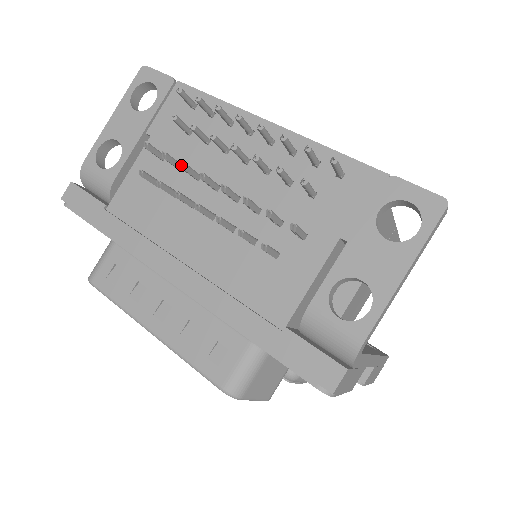
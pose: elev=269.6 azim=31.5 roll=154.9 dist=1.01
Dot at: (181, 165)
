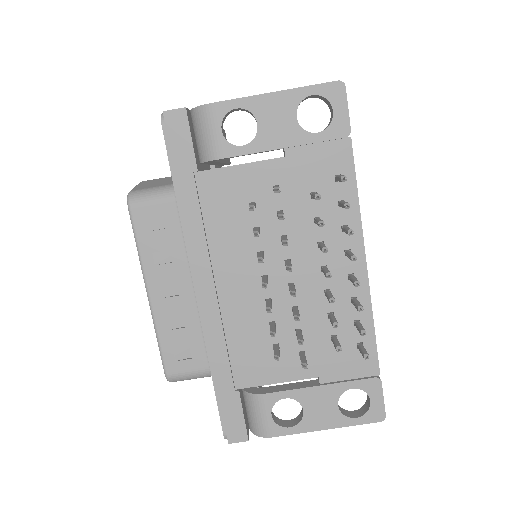
Dot at: (285, 241)
